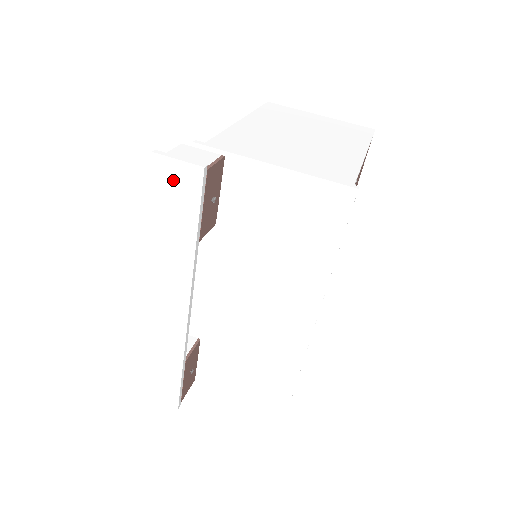
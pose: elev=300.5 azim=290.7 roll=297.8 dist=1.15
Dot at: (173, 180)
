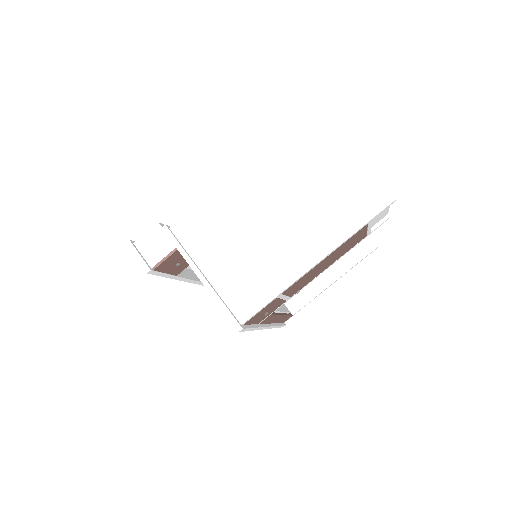
Dot at: occluded
